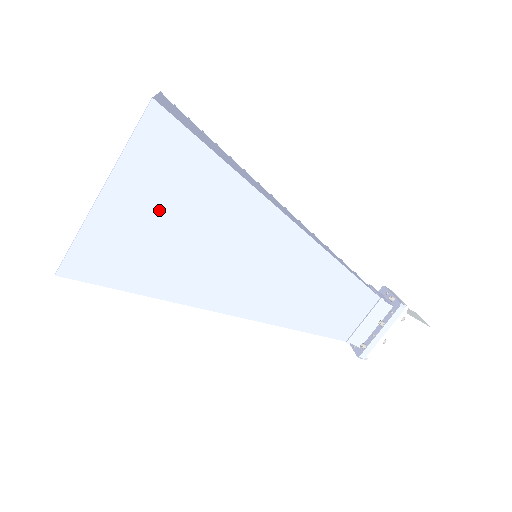
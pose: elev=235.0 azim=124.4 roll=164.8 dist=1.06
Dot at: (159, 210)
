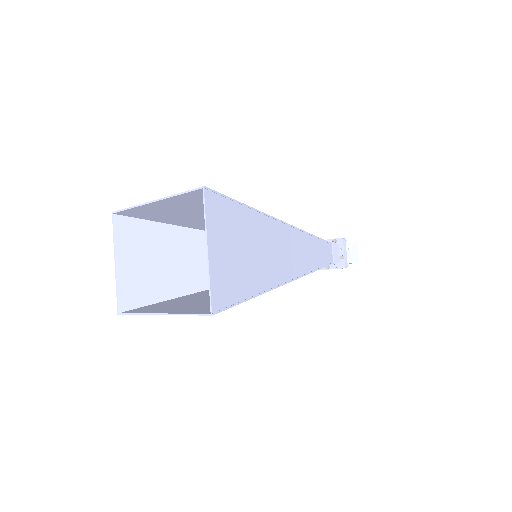
Dot at: occluded
